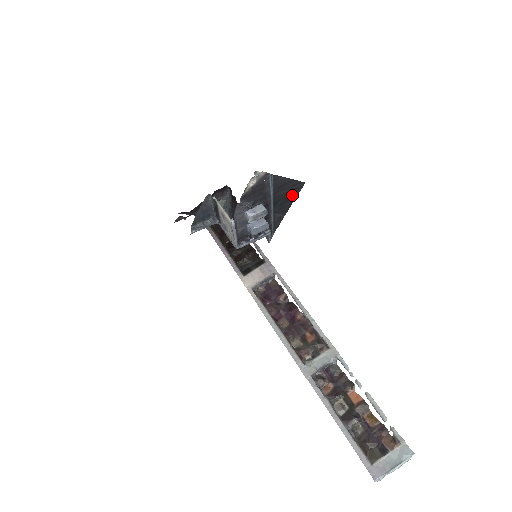
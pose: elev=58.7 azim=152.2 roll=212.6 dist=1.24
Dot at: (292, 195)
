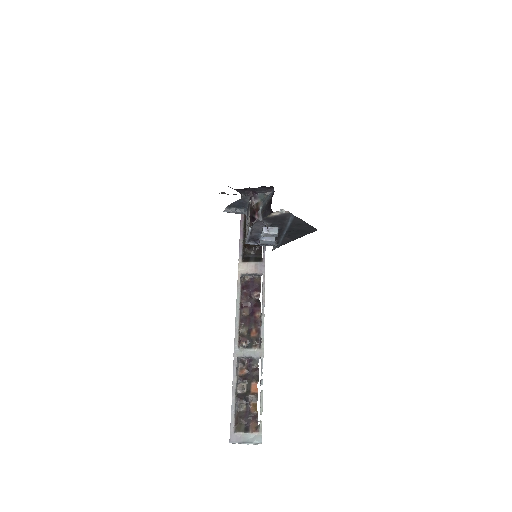
Dot at: (304, 232)
